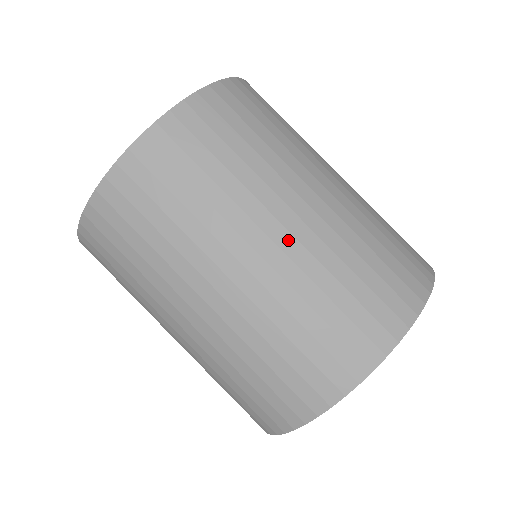
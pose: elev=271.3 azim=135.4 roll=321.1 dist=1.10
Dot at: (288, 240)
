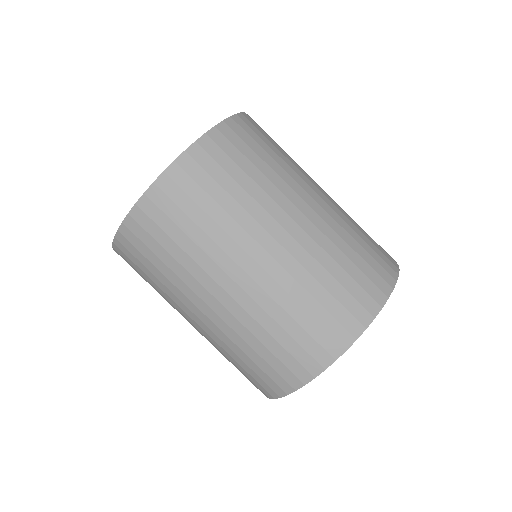
Dot at: (299, 232)
